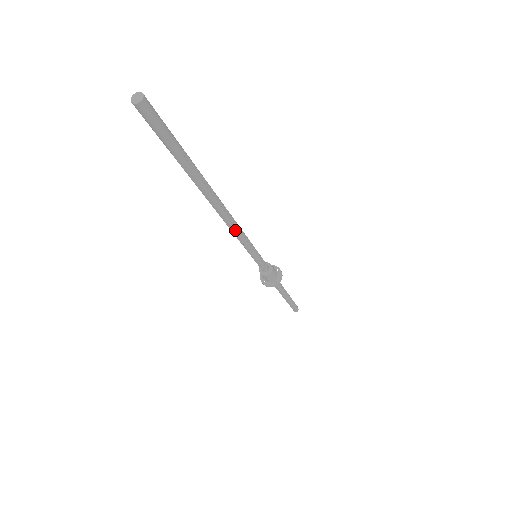
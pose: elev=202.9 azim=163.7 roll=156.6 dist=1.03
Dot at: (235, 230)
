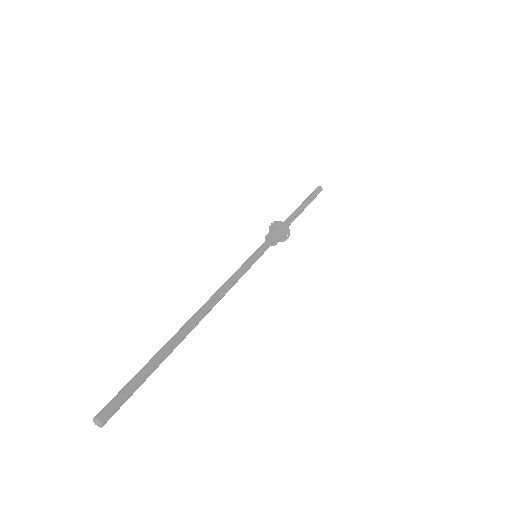
Dot at: occluded
